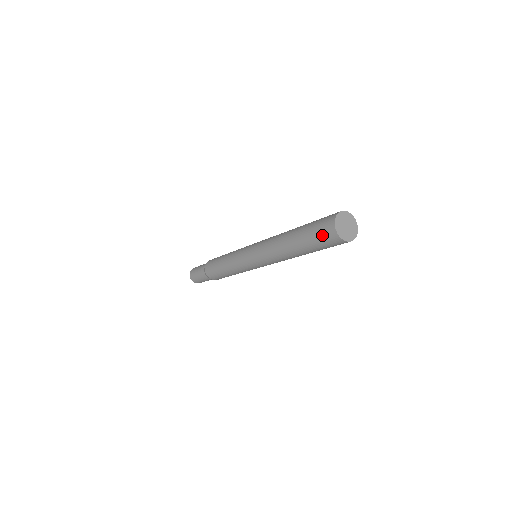
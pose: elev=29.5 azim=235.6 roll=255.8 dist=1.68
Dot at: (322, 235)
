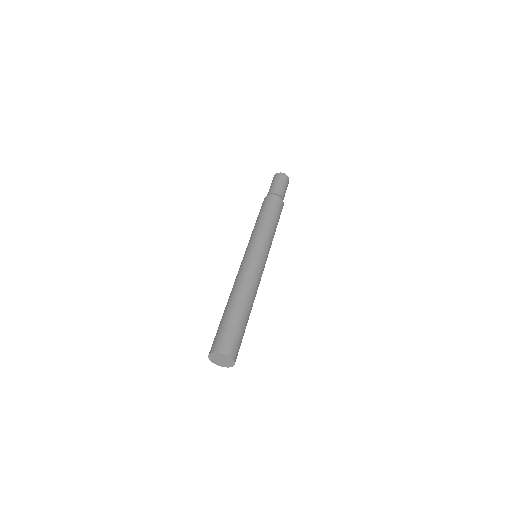
Dot at: occluded
